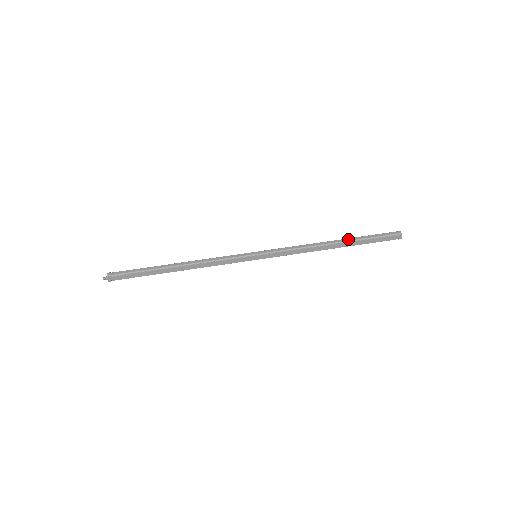
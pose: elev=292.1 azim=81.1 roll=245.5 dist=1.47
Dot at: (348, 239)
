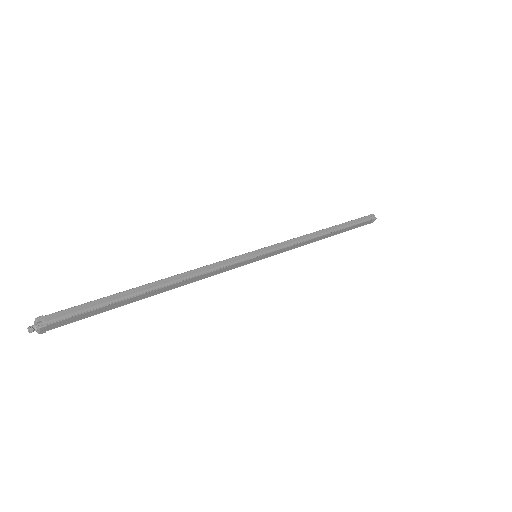
Dot at: (338, 226)
